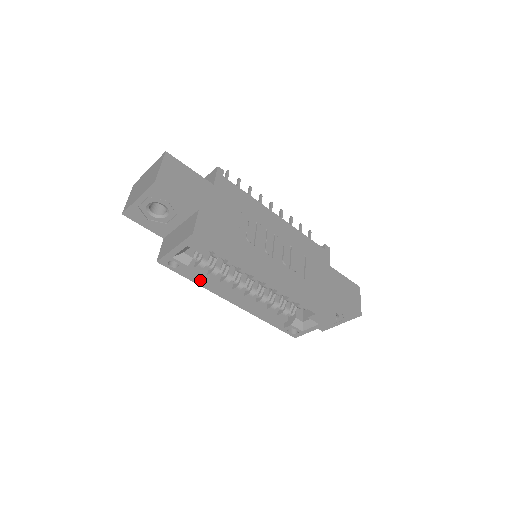
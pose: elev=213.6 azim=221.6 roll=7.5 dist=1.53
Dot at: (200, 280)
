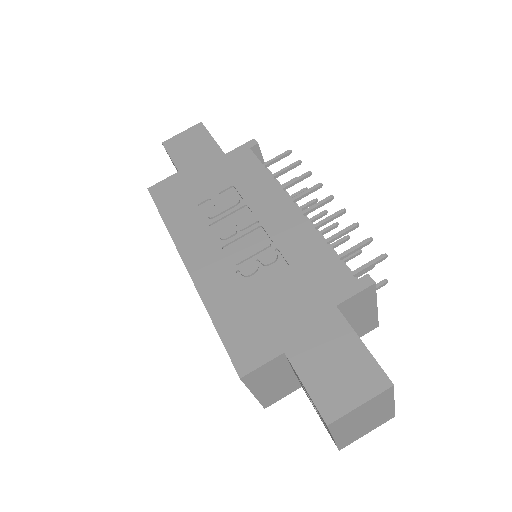
Dot at: occluded
